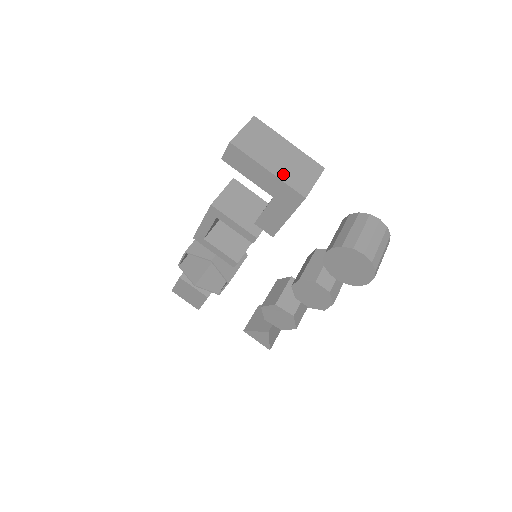
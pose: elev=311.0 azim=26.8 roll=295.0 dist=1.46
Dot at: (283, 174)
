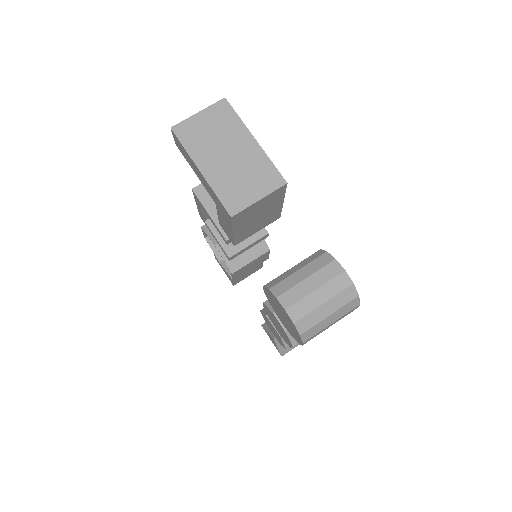
Dot at: (218, 180)
